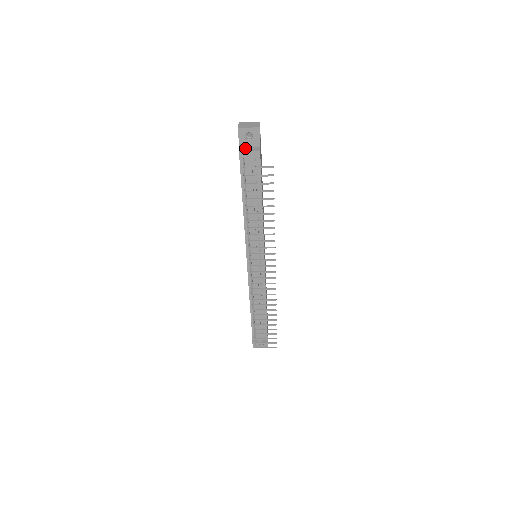
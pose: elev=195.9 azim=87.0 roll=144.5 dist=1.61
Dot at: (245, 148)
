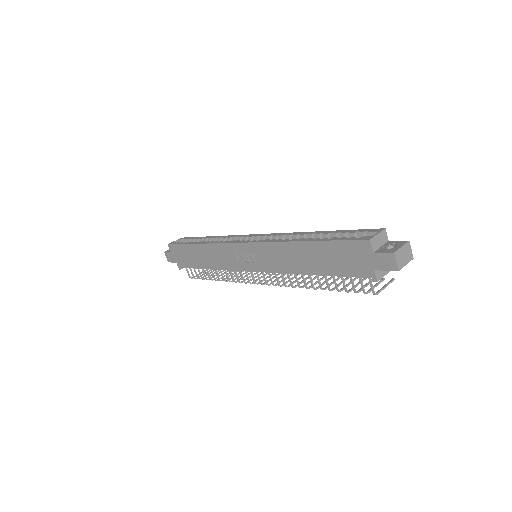
Dot at: occluded
